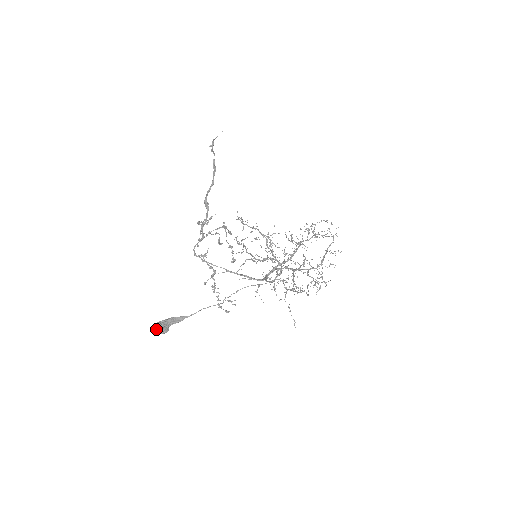
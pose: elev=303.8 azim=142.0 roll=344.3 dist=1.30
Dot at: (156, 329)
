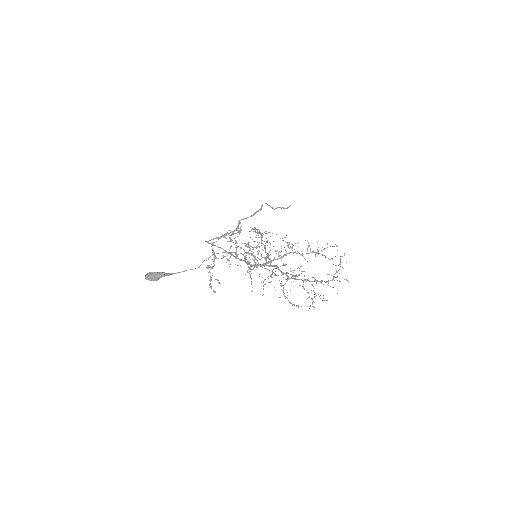
Dot at: (148, 274)
